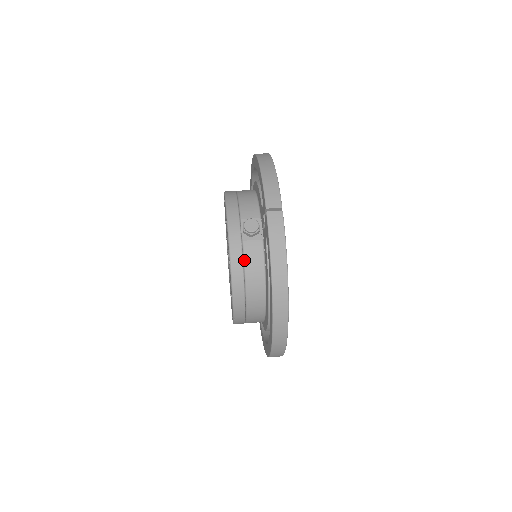
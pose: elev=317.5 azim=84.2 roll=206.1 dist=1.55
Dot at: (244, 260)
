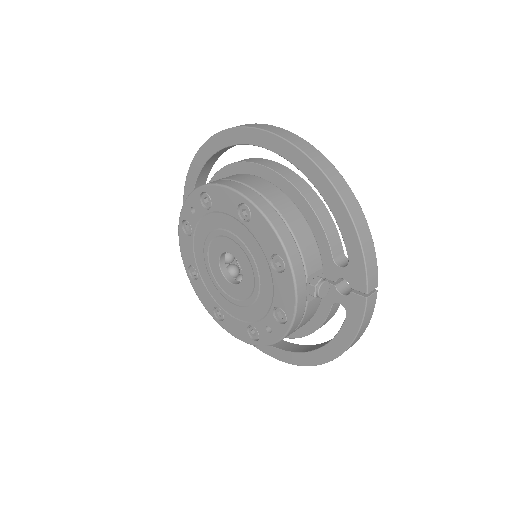
Dot at: (302, 320)
